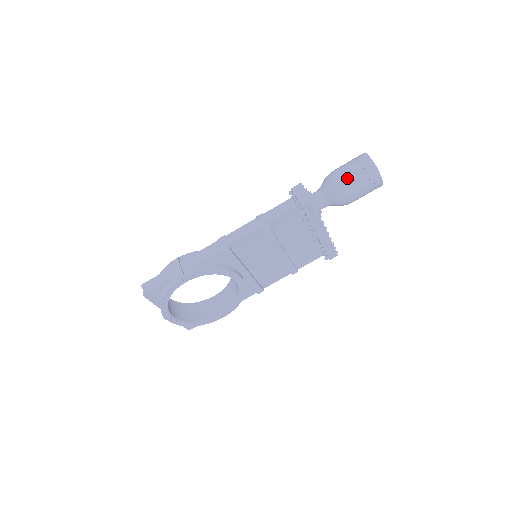
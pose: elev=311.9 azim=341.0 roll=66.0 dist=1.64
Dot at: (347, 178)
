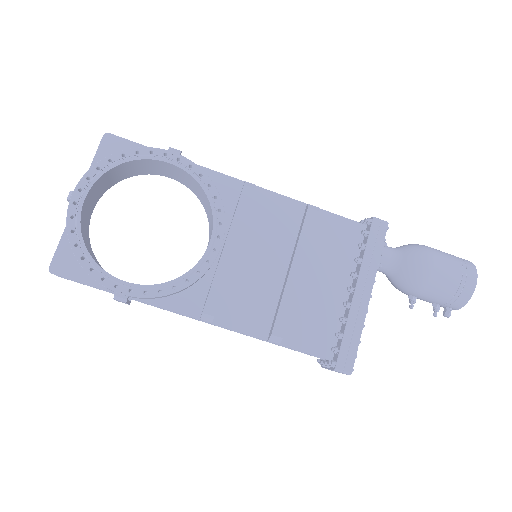
Dot at: (435, 249)
